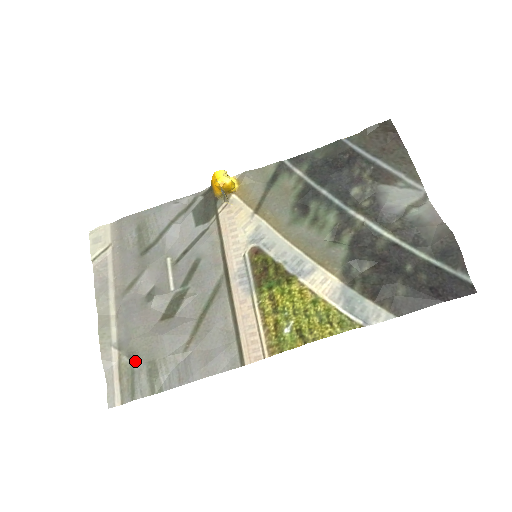
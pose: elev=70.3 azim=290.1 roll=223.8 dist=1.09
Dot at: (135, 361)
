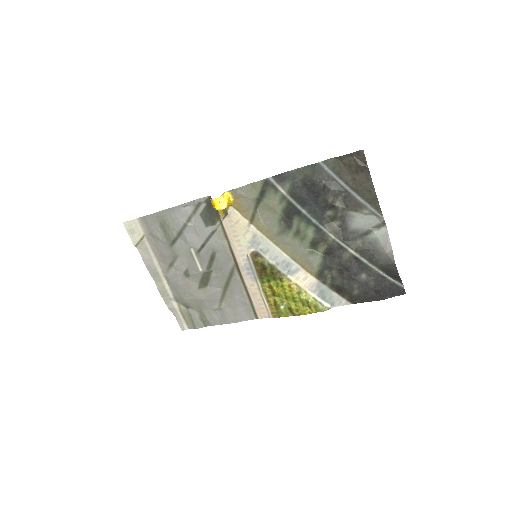
Dot at: (189, 309)
